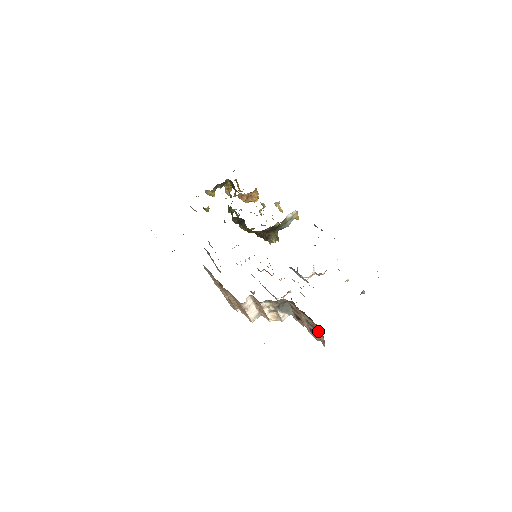
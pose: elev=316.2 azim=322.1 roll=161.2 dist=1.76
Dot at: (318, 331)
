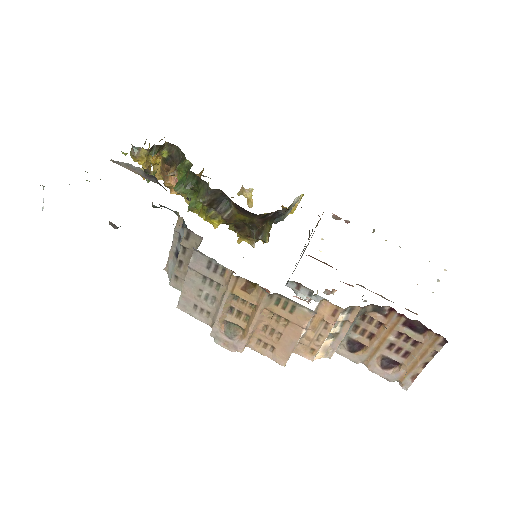
Dot at: (429, 352)
